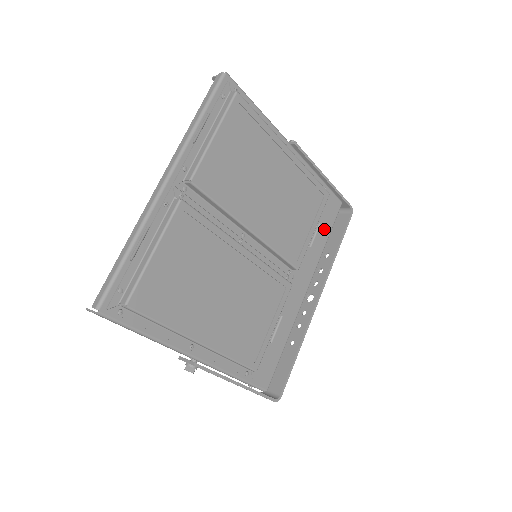
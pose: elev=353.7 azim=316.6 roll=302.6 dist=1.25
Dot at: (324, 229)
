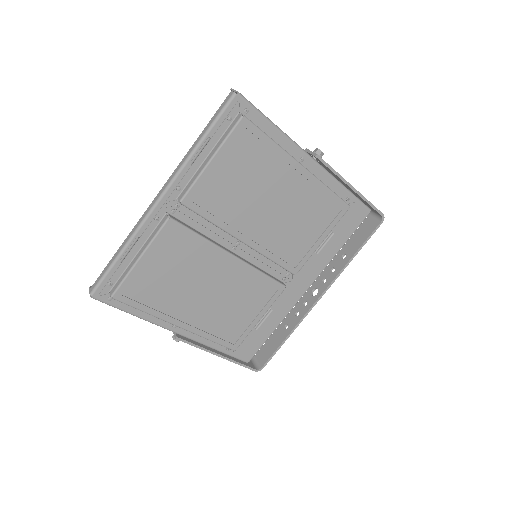
Dot at: (340, 236)
